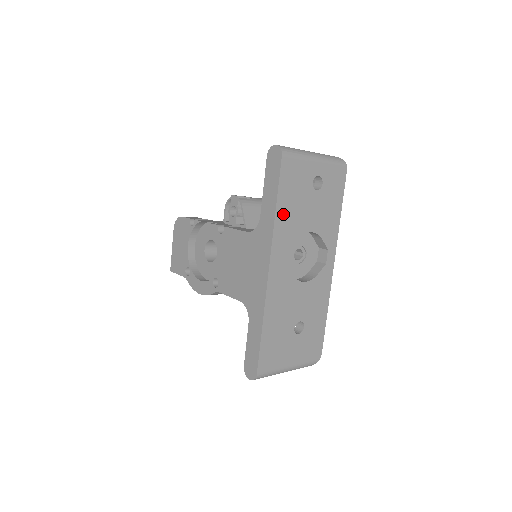
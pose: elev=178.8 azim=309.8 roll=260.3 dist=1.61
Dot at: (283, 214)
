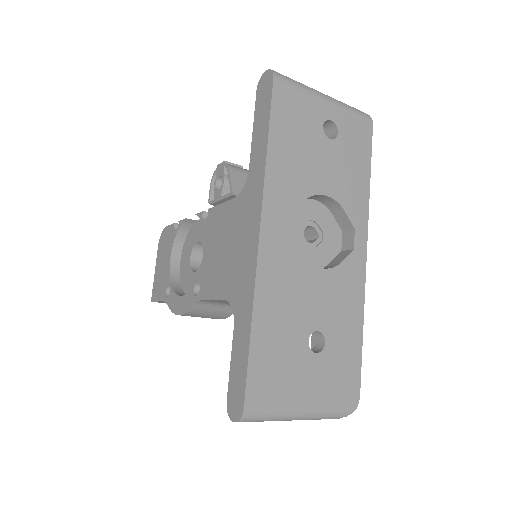
Dot at: (279, 157)
